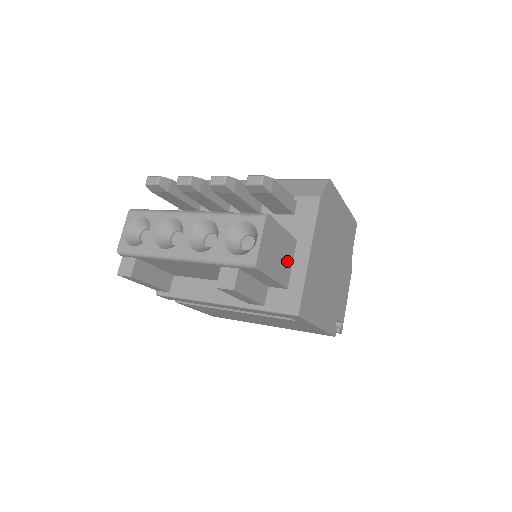
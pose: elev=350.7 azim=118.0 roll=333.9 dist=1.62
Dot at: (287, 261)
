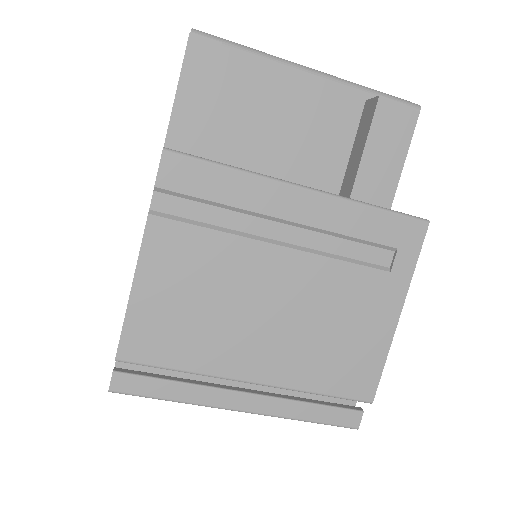
Dot at: occluded
